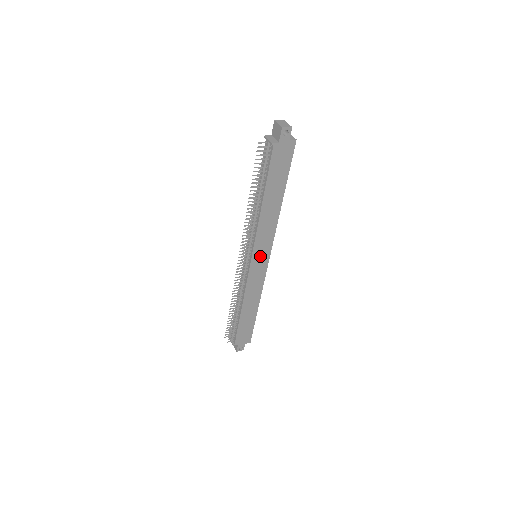
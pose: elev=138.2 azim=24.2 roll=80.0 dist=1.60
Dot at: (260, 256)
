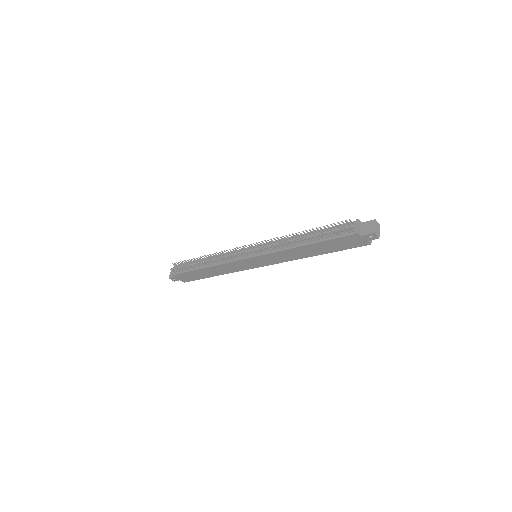
Dot at: (259, 261)
